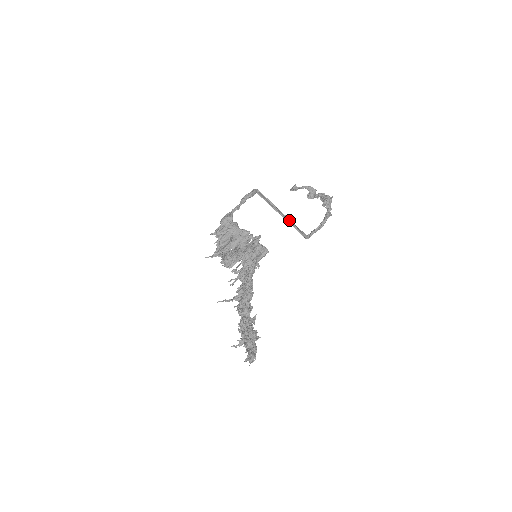
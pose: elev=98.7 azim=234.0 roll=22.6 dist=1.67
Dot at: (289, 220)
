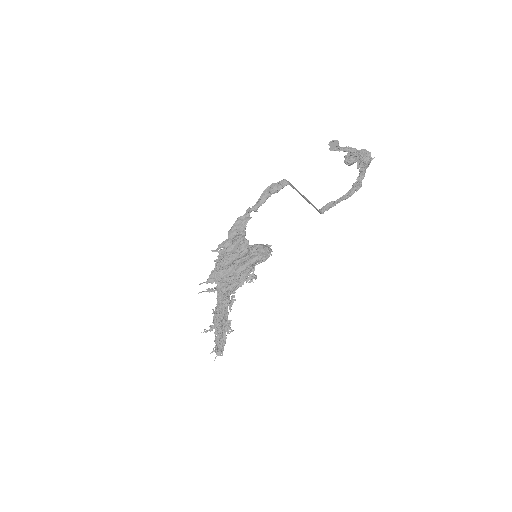
Dot at: (310, 203)
